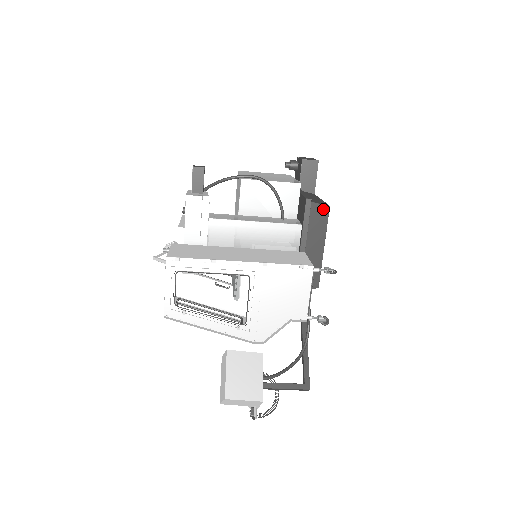
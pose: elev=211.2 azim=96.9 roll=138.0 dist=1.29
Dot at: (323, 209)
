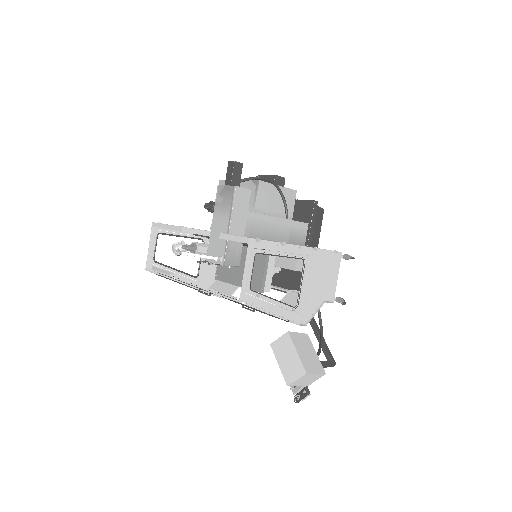
Dot at: (321, 212)
